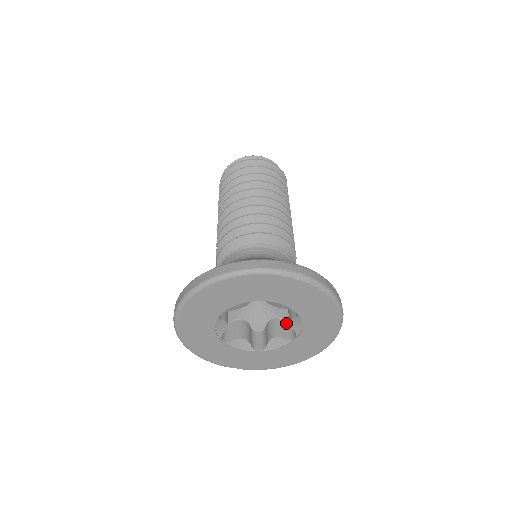
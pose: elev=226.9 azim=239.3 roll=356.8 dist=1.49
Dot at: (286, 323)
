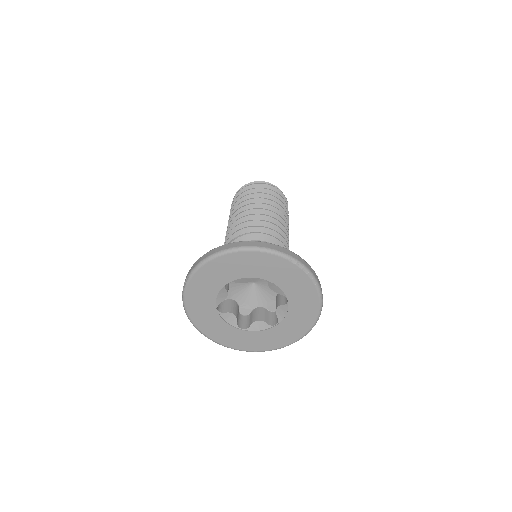
Dot at: (269, 313)
